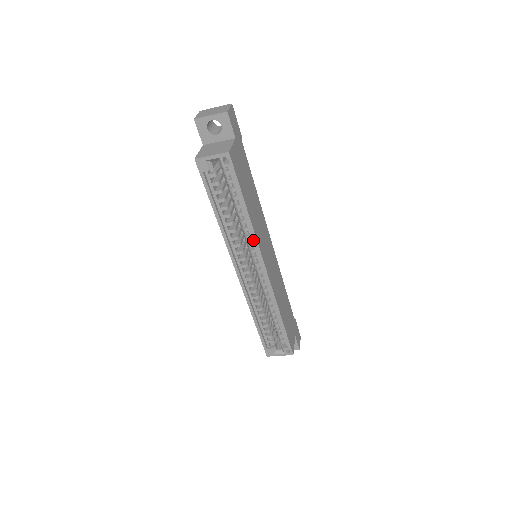
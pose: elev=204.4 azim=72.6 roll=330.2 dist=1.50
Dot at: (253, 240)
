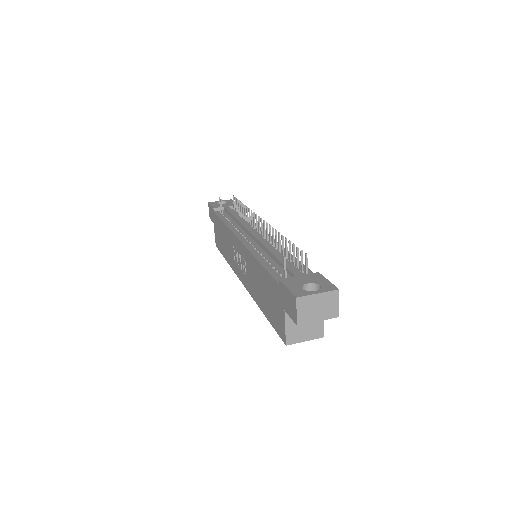
Dot at: occluded
